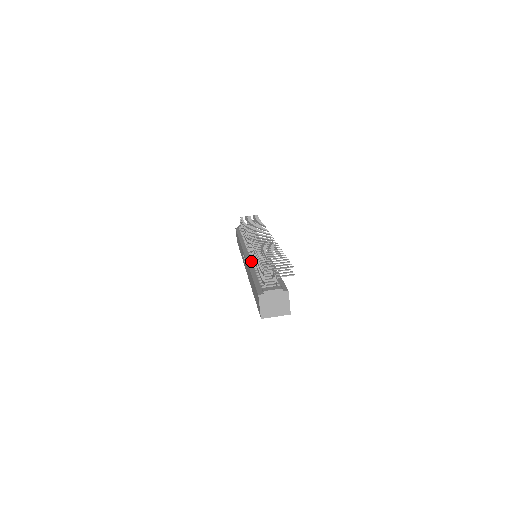
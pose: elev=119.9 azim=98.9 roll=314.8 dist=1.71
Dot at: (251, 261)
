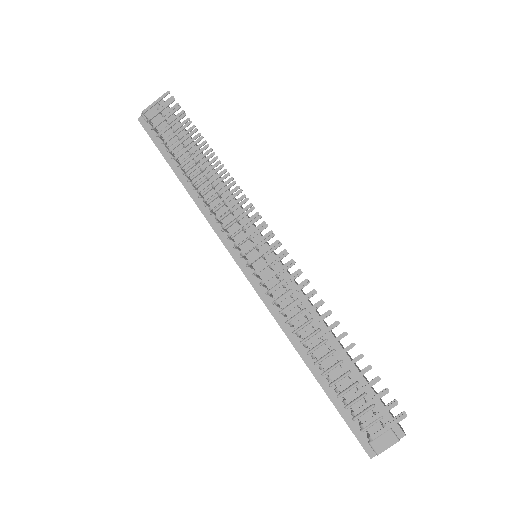
Dot at: (279, 314)
